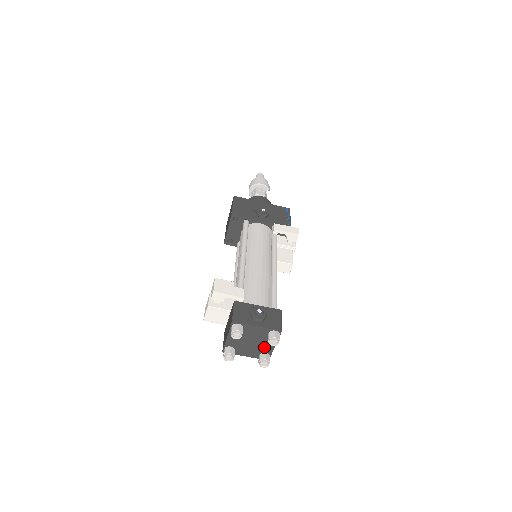
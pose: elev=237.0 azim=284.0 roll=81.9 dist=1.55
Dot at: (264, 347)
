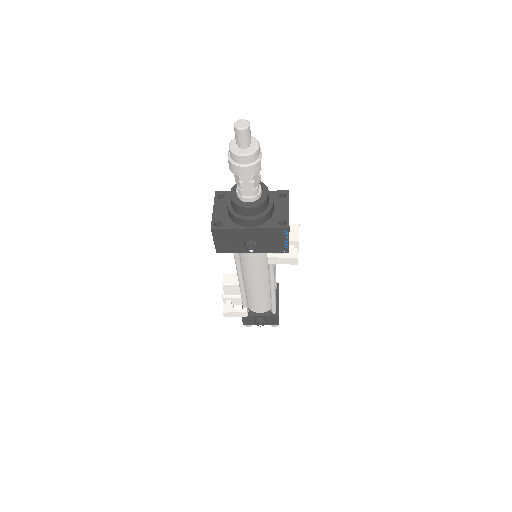
Dot at: occluded
